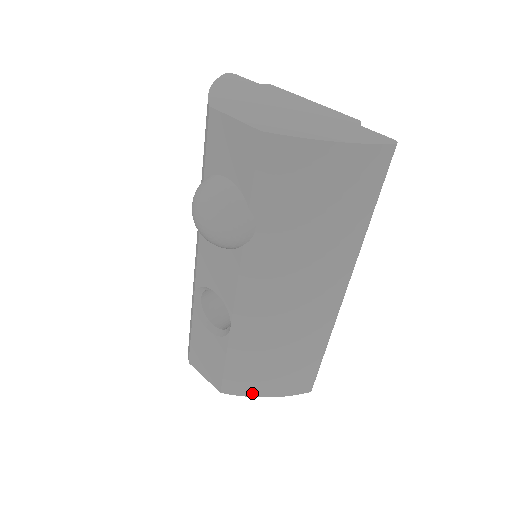
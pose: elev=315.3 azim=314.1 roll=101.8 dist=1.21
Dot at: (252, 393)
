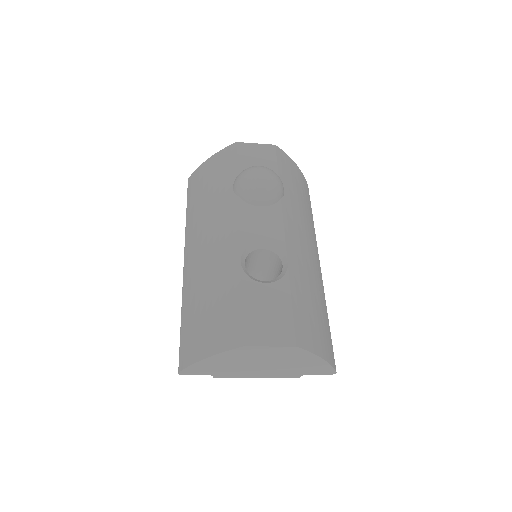
Dot at: (315, 349)
